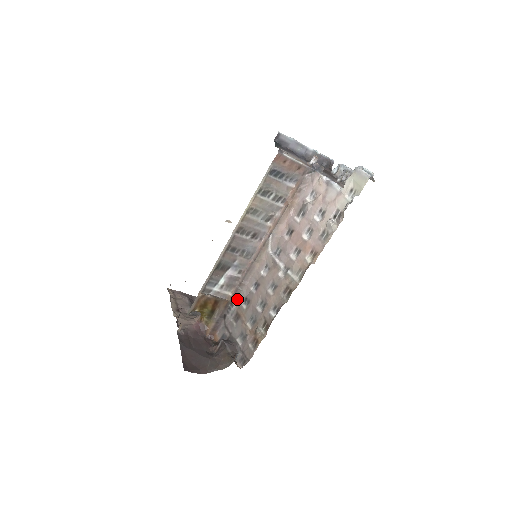
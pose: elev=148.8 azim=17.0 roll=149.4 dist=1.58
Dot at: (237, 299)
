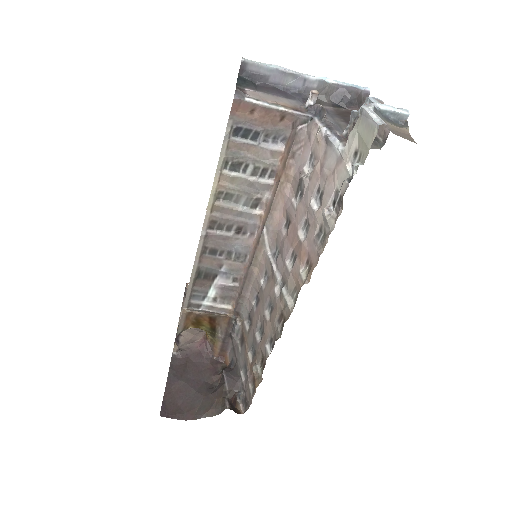
Dot at: (241, 314)
